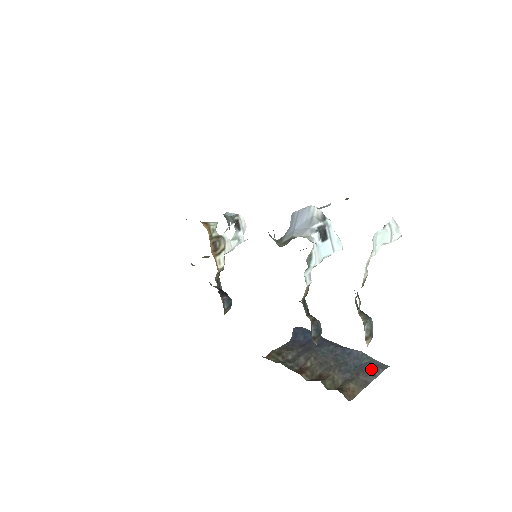
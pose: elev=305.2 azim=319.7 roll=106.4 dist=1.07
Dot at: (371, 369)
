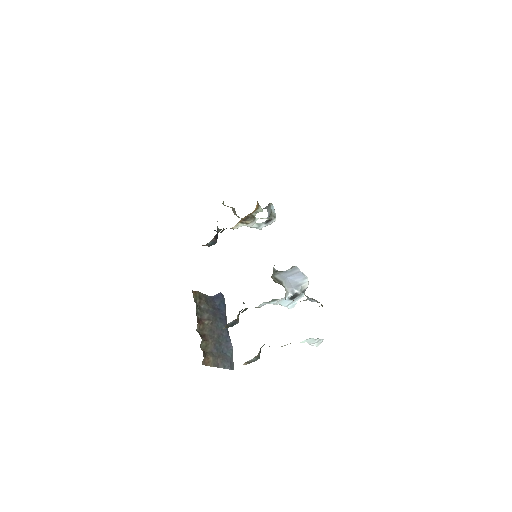
Dot at: (227, 362)
